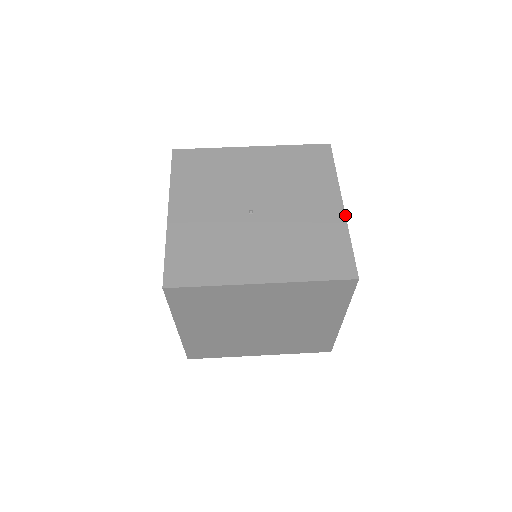
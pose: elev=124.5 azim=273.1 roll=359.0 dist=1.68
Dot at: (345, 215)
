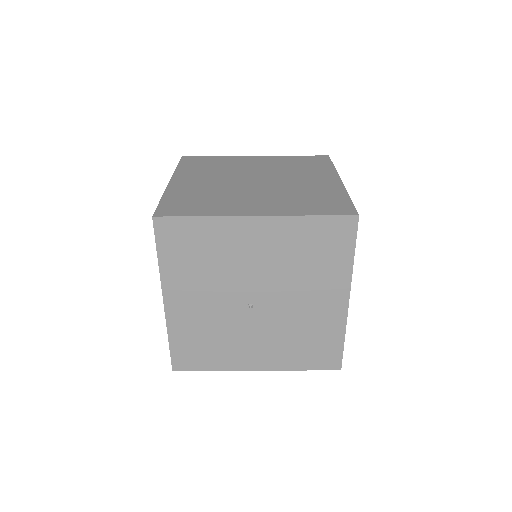
Dot at: (347, 313)
